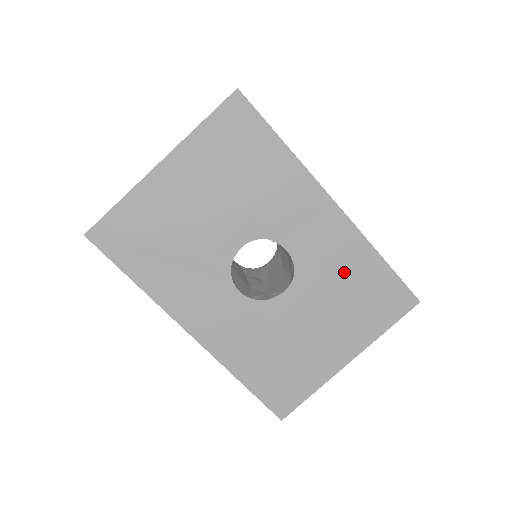
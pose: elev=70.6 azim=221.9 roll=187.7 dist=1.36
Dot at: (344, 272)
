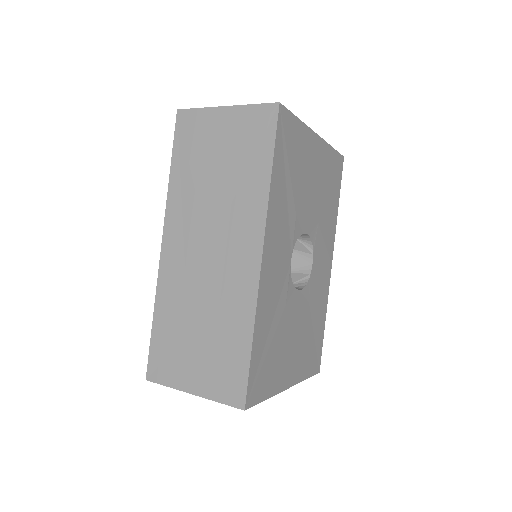
Dot at: (316, 311)
